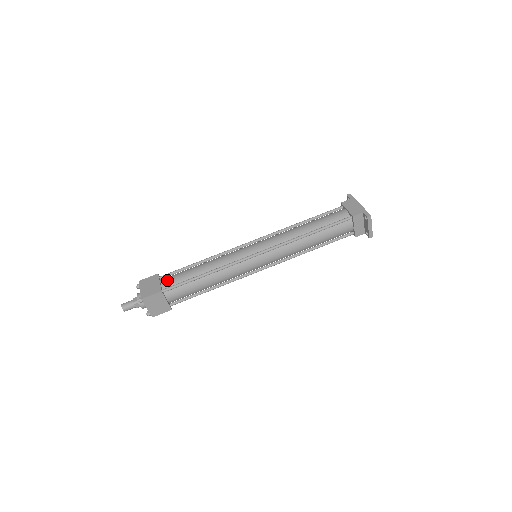
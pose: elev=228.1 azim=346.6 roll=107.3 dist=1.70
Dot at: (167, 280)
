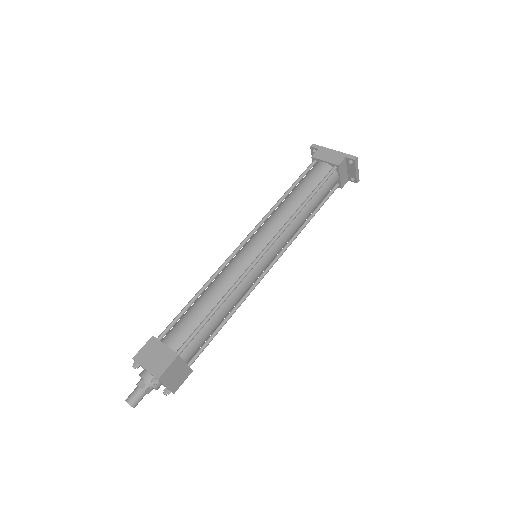
Dot at: (173, 337)
